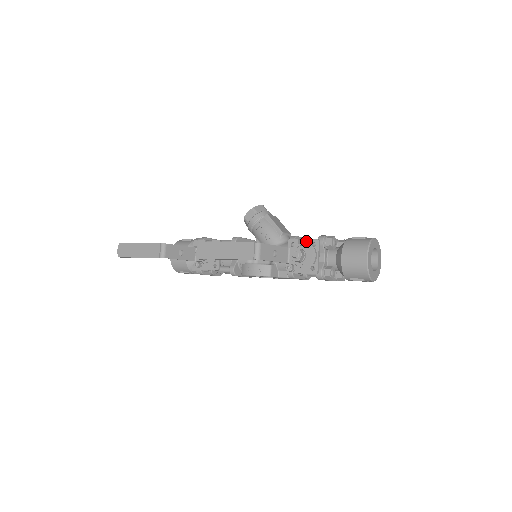
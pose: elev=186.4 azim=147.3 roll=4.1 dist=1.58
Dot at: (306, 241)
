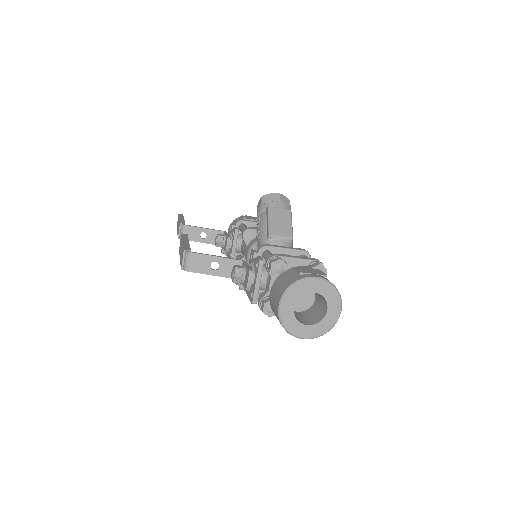
Dot at: (265, 256)
